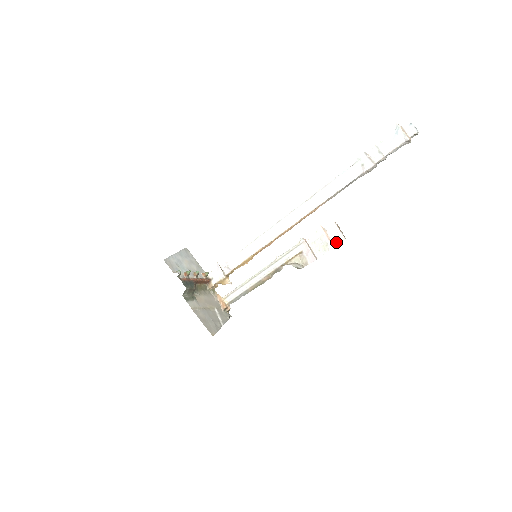
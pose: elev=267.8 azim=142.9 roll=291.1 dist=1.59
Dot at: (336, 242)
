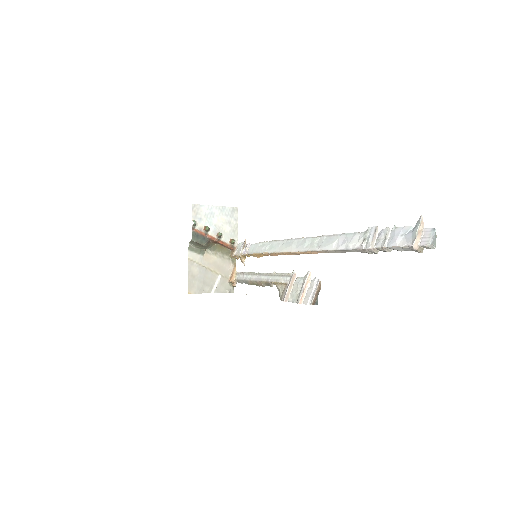
Dot at: (305, 300)
